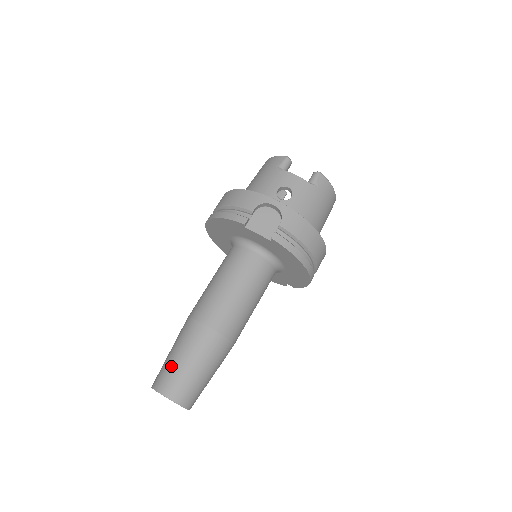
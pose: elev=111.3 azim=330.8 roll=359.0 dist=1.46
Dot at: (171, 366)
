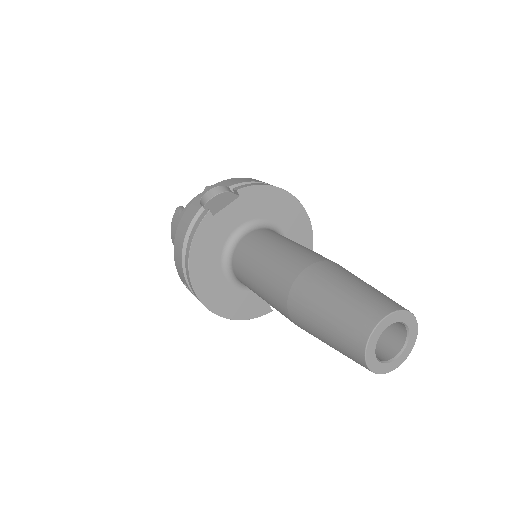
Dot at: (339, 315)
